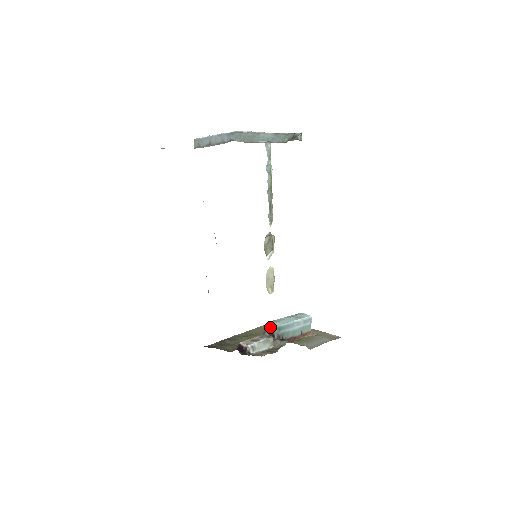
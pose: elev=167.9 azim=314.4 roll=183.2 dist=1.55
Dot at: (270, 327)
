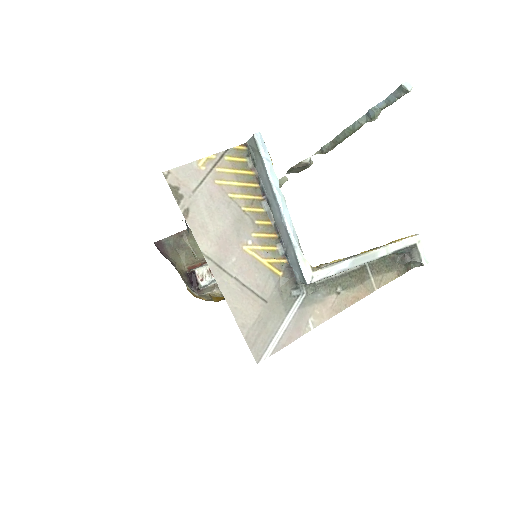
Dot at: occluded
